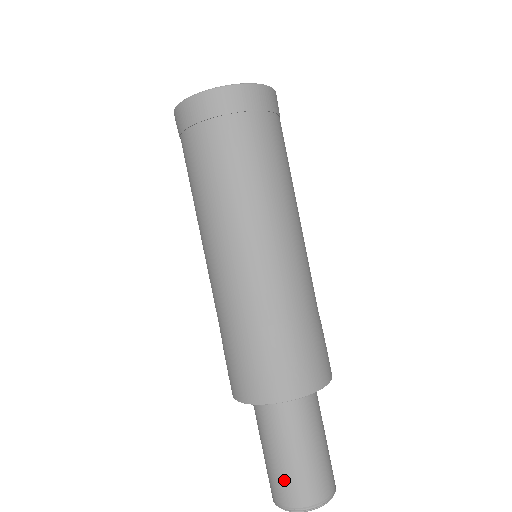
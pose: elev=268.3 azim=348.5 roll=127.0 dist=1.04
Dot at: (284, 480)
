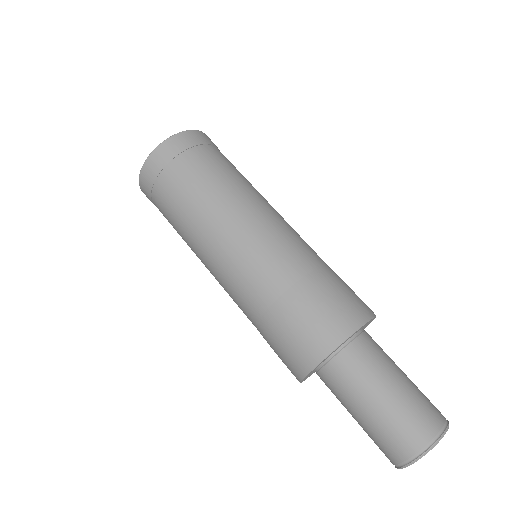
Dot at: (395, 426)
